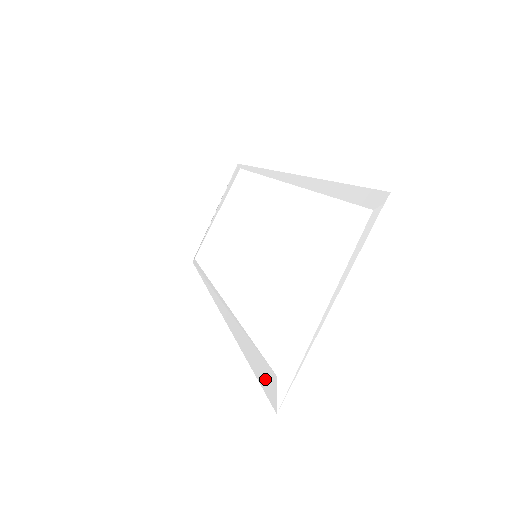
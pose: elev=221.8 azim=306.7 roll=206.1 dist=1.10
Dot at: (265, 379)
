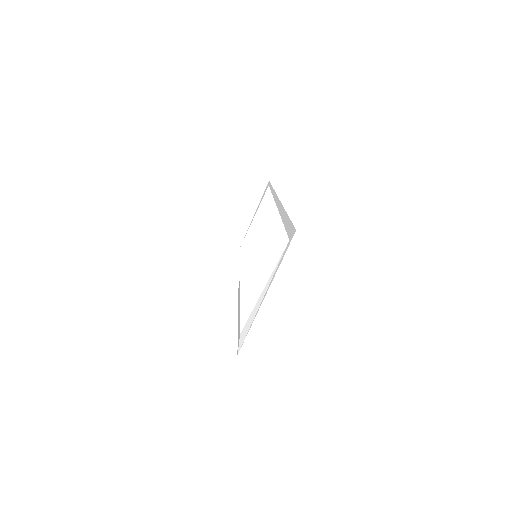
Dot at: (238, 335)
